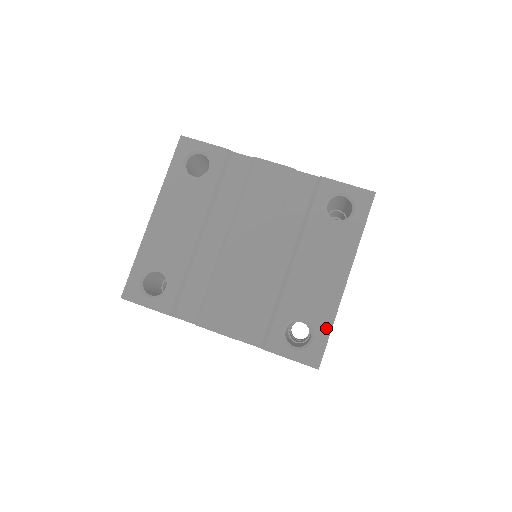
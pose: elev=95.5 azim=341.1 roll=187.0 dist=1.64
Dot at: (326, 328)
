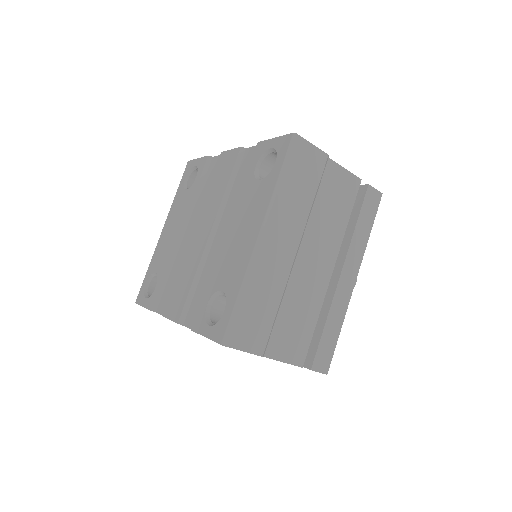
Dot at: (235, 295)
